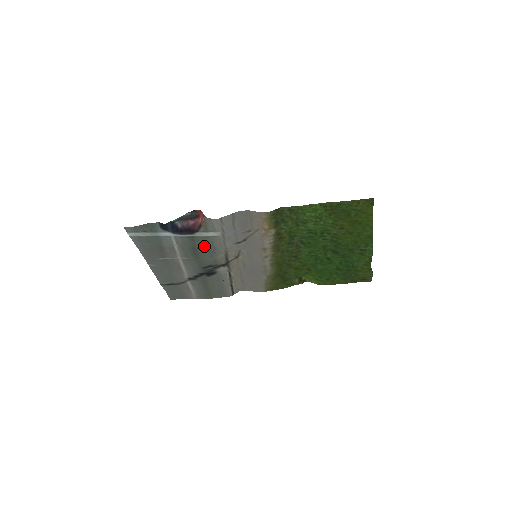
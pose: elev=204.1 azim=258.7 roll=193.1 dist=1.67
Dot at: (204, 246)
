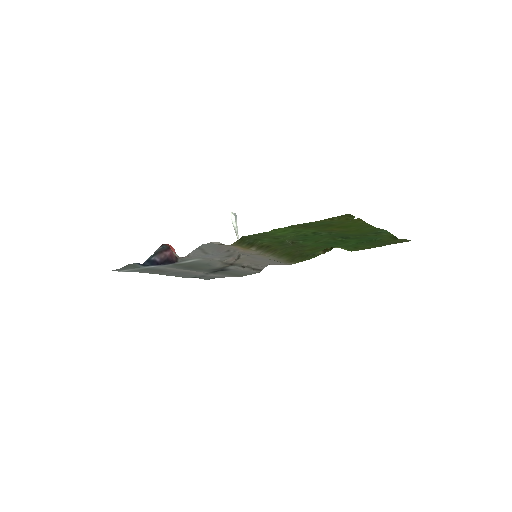
Dot at: (195, 265)
